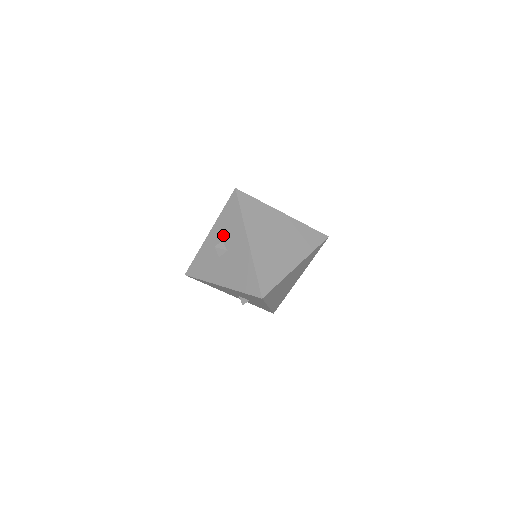
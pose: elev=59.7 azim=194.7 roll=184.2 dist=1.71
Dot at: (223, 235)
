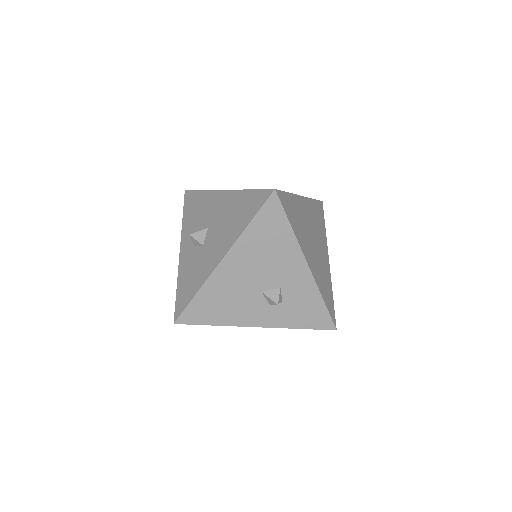
Dot at: (195, 227)
